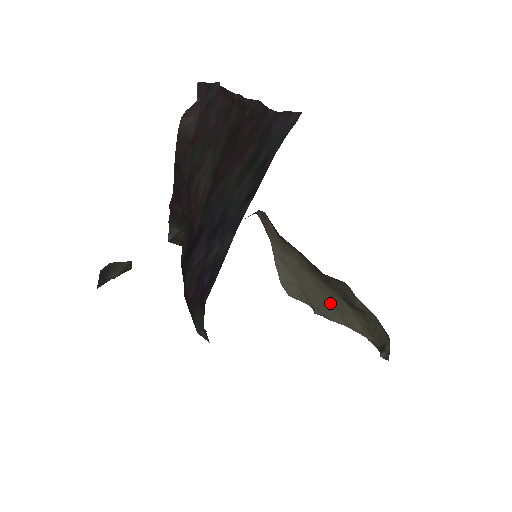
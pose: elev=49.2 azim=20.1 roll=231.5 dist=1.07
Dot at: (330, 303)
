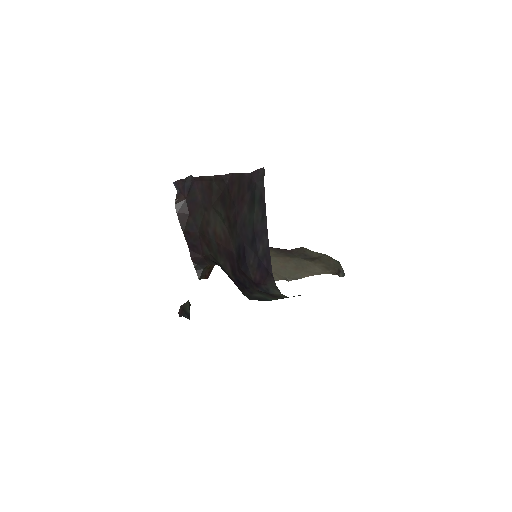
Dot at: (296, 267)
